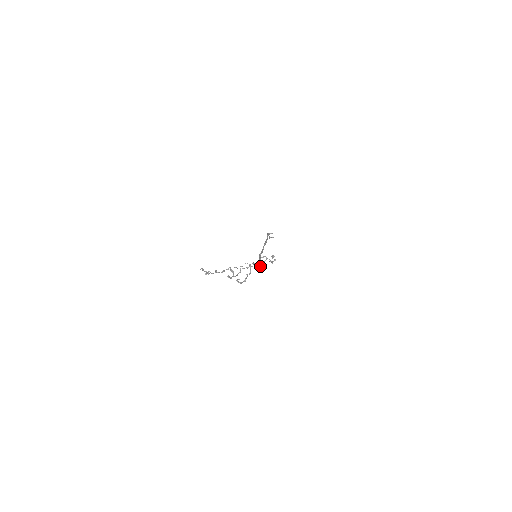
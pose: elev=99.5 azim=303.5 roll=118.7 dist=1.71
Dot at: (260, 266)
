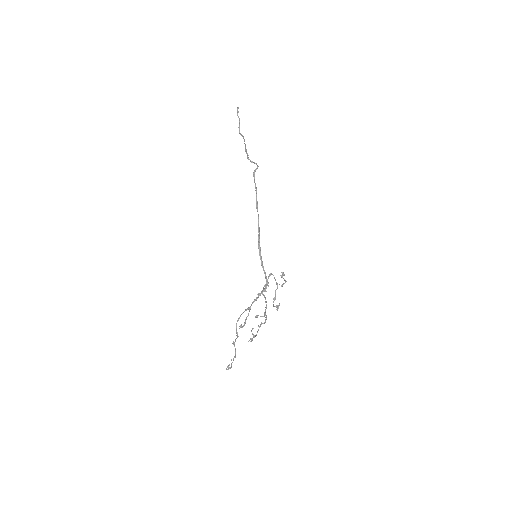
Dot at: (267, 285)
